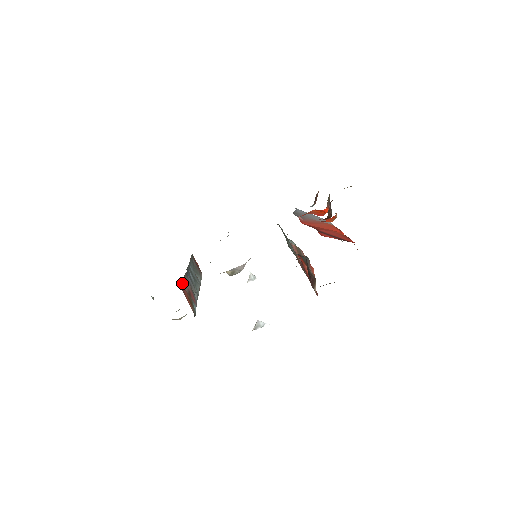
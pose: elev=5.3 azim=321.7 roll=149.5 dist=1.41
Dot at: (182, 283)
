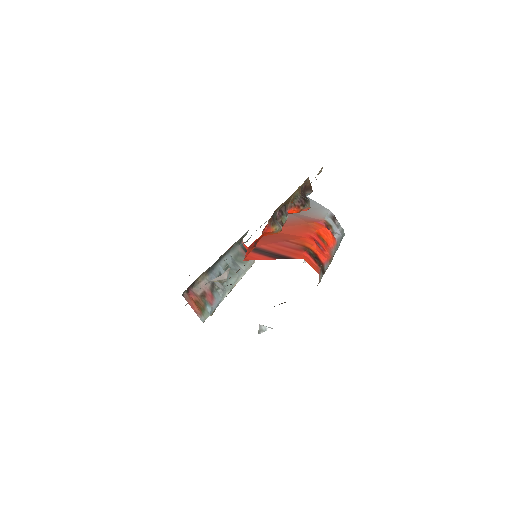
Dot at: (186, 290)
